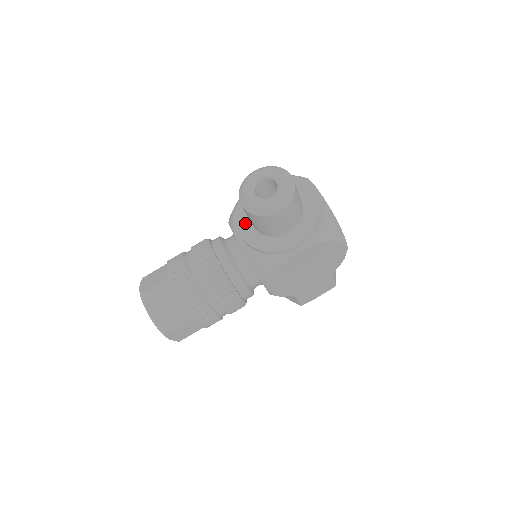
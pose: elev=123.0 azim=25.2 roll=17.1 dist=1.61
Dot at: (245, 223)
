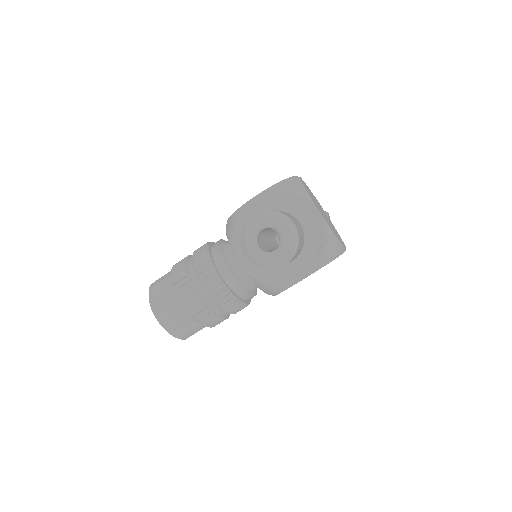
Dot at: occluded
